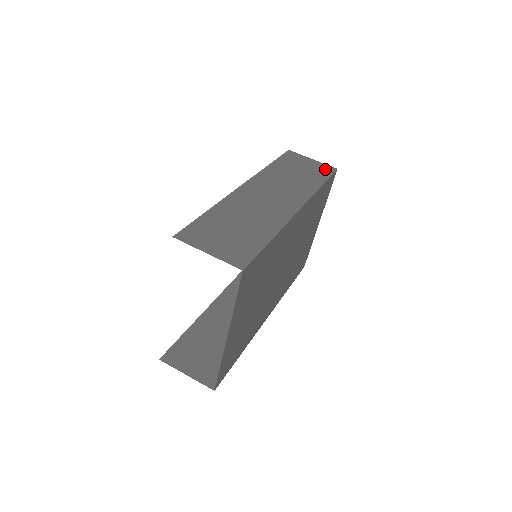
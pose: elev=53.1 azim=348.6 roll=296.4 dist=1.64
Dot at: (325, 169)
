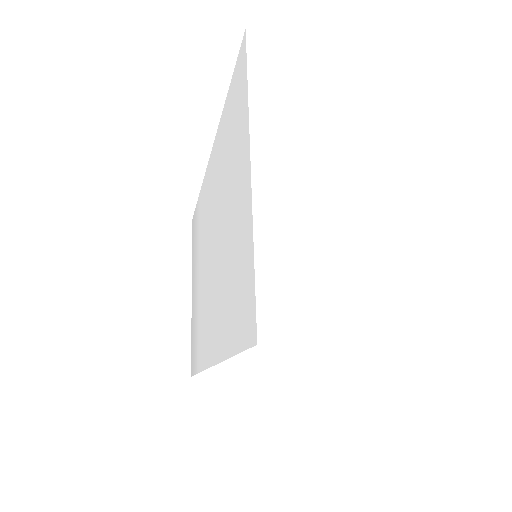
Dot at: occluded
